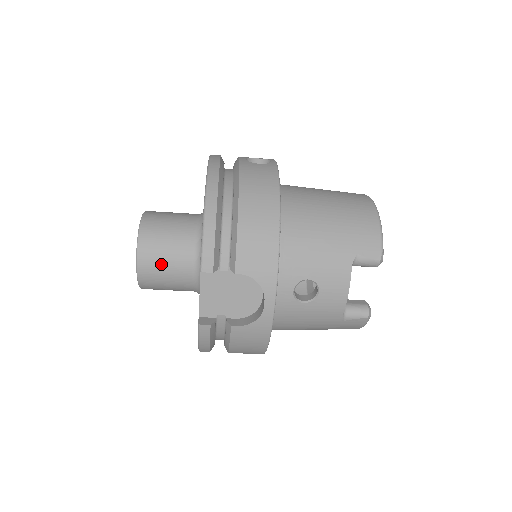
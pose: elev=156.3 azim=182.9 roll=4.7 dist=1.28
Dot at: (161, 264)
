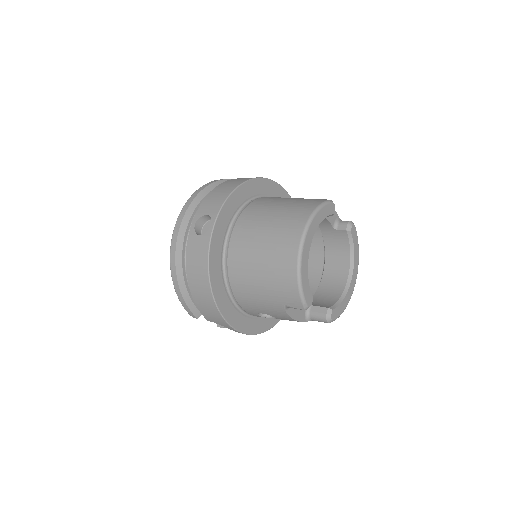
Dot at: occluded
